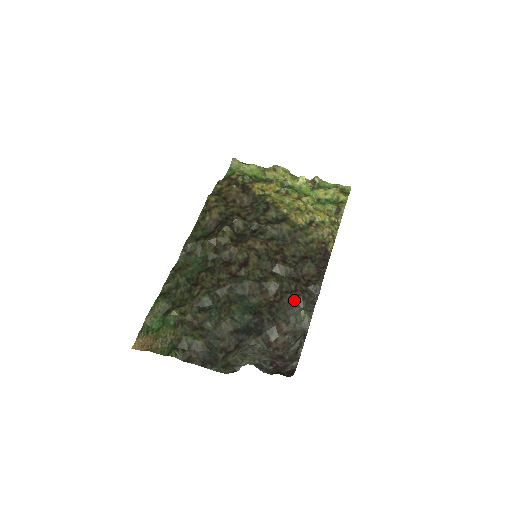
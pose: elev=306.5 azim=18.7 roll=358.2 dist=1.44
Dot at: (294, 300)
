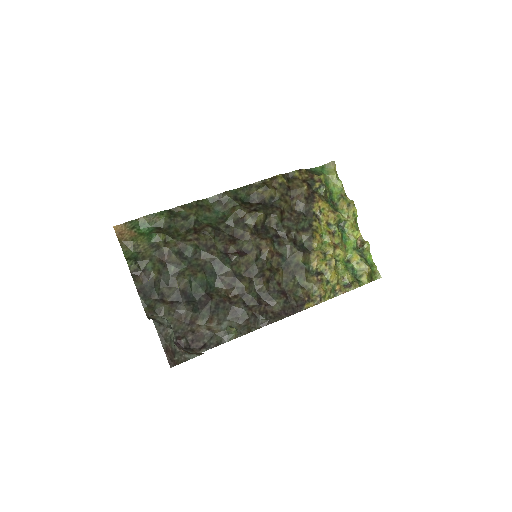
Dot at: (241, 314)
